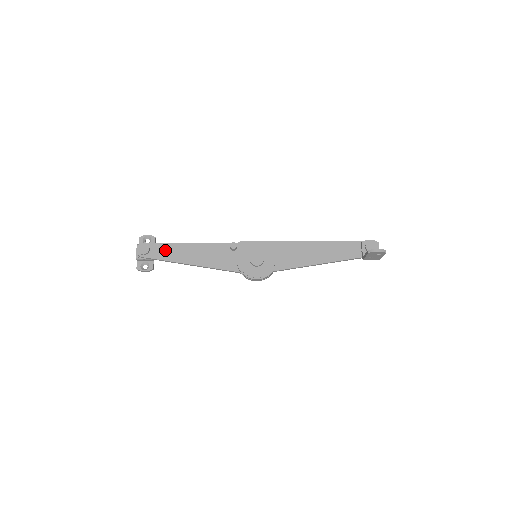
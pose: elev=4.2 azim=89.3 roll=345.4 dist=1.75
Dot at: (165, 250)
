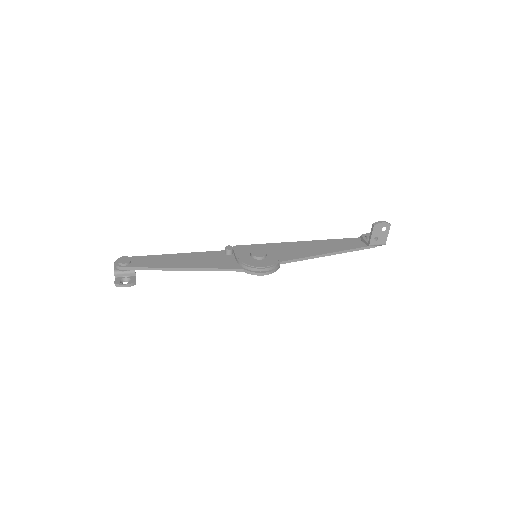
Dot at: (150, 260)
